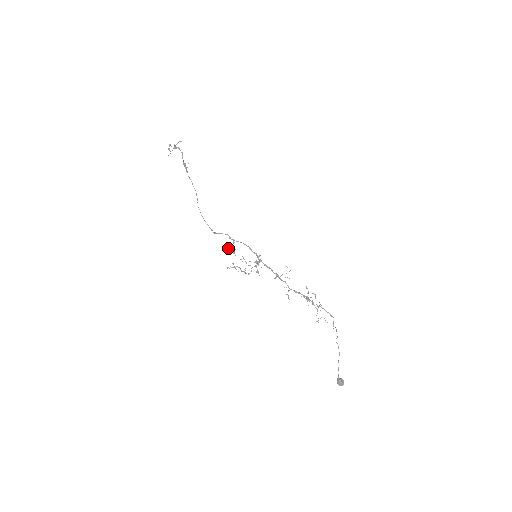
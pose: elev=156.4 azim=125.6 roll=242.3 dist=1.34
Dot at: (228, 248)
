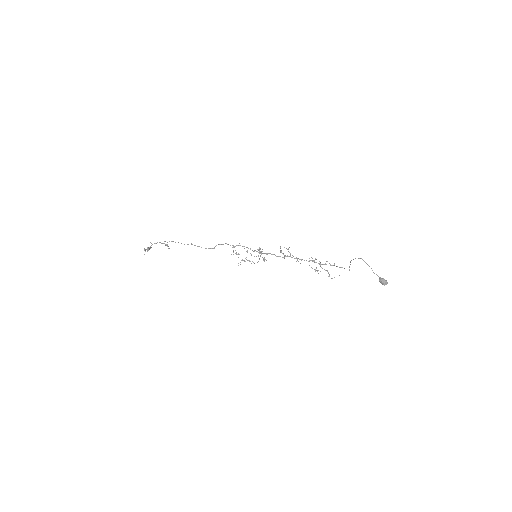
Dot at: occluded
